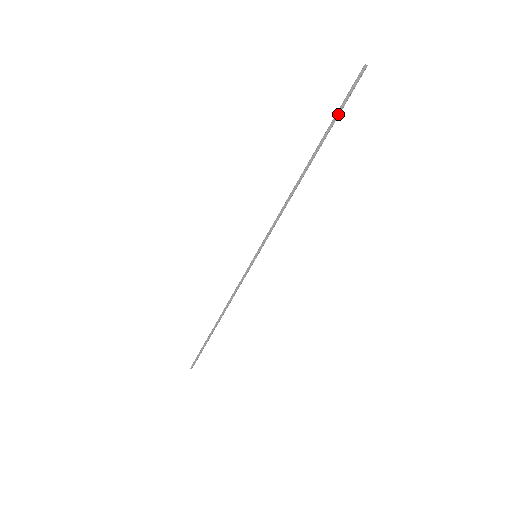
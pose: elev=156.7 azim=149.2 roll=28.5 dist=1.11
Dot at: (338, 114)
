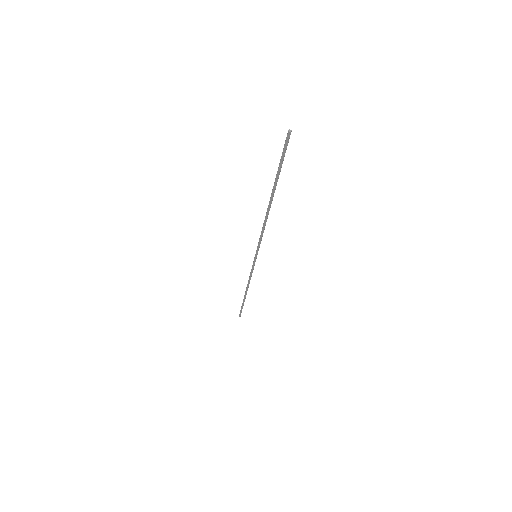
Dot at: (280, 167)
